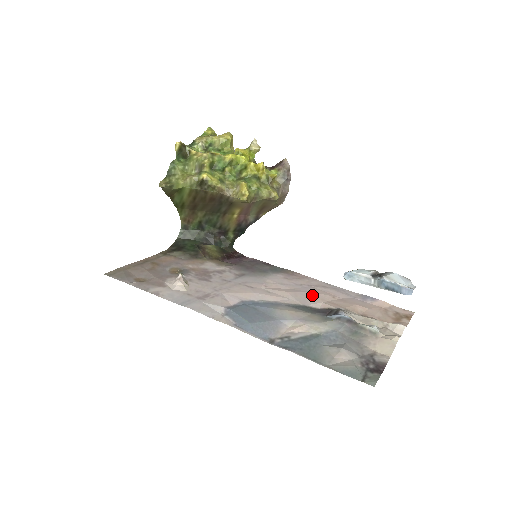
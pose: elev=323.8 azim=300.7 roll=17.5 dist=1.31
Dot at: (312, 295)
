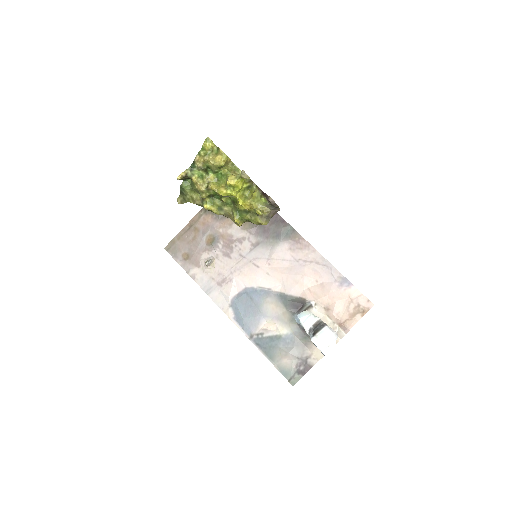
Dot at: (299, 280)
